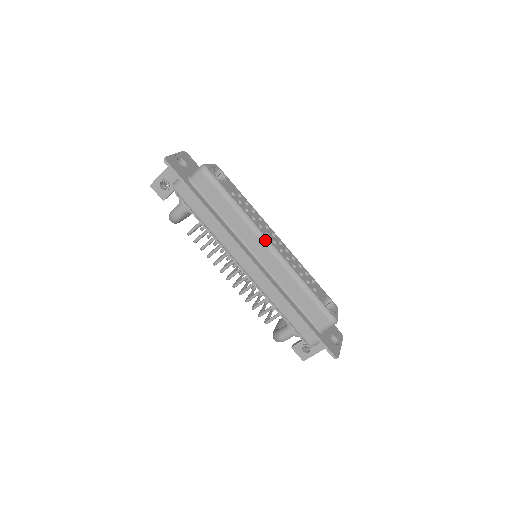
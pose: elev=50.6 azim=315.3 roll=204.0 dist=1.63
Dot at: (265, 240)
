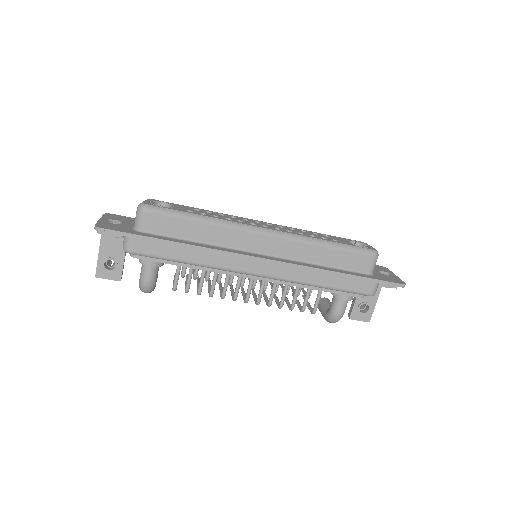
Dot at: (256, 229)
